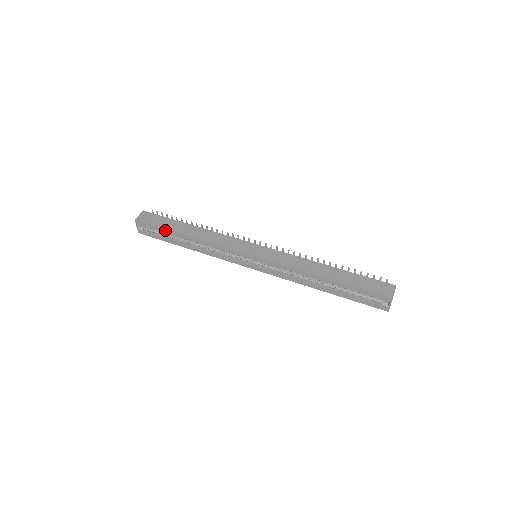
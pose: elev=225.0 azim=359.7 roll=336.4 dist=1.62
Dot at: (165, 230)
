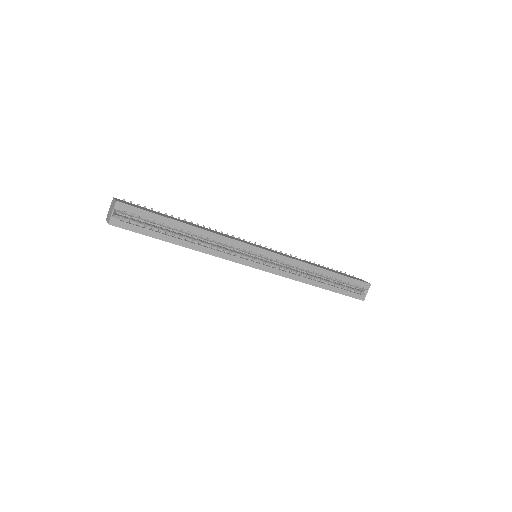
Dot at: (161, 218)
